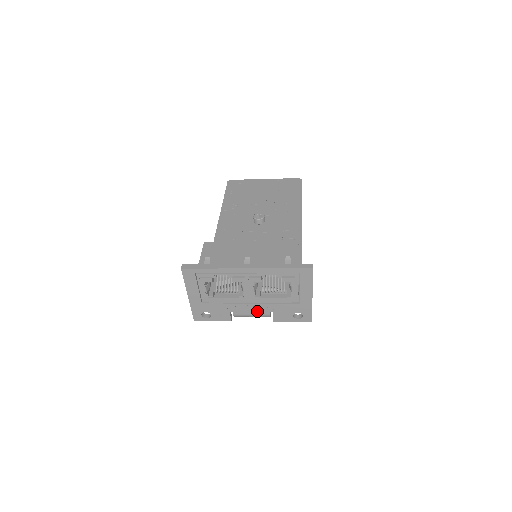
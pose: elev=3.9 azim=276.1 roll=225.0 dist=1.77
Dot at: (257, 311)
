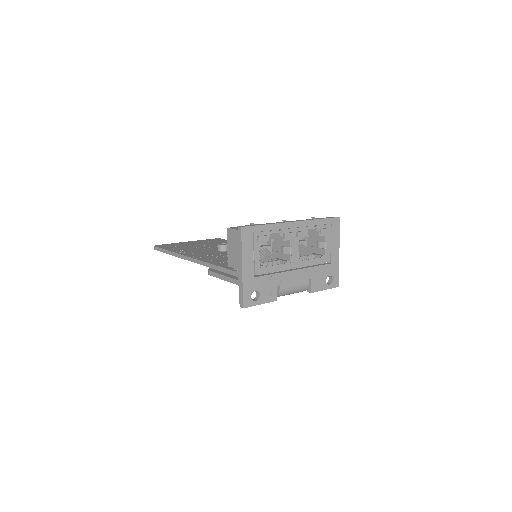
Dot at: (299, 280)
